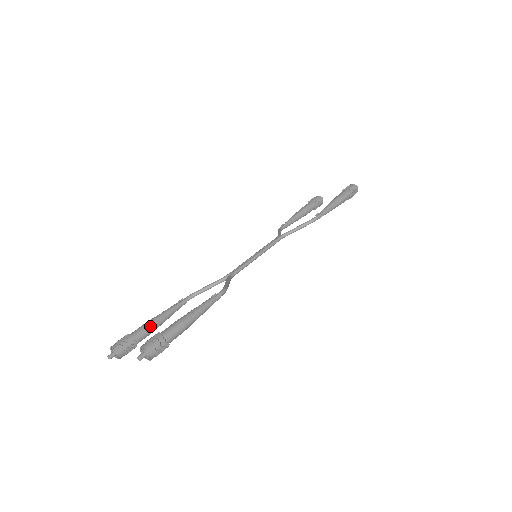
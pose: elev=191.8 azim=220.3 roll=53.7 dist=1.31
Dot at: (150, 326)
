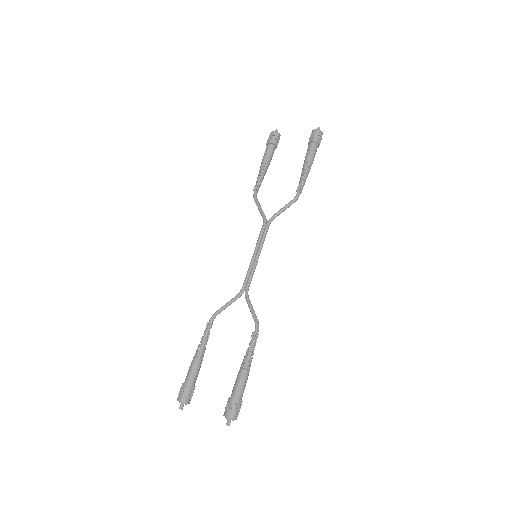
Dot at: (198, 367)
